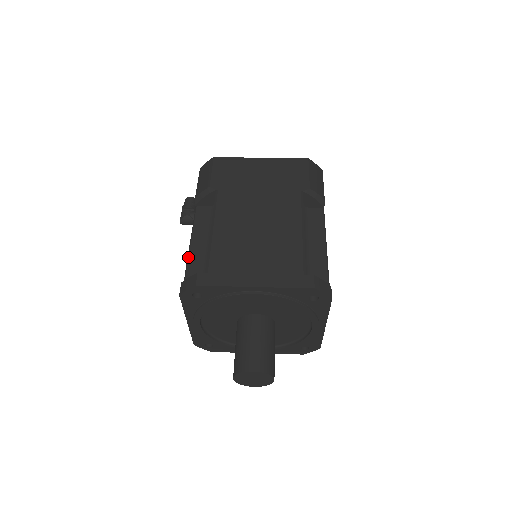
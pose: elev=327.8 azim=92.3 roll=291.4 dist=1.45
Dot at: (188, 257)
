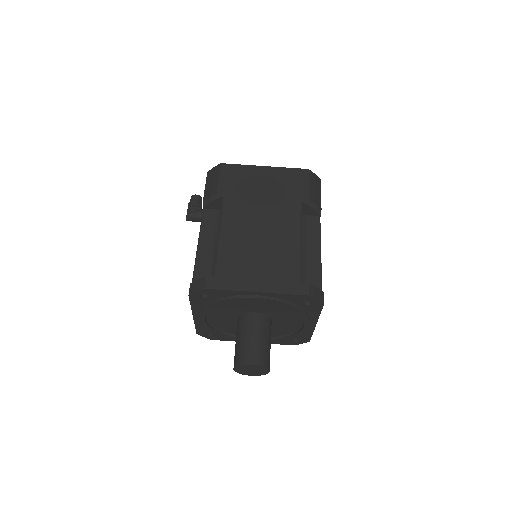
Dot at: (196, 258)
